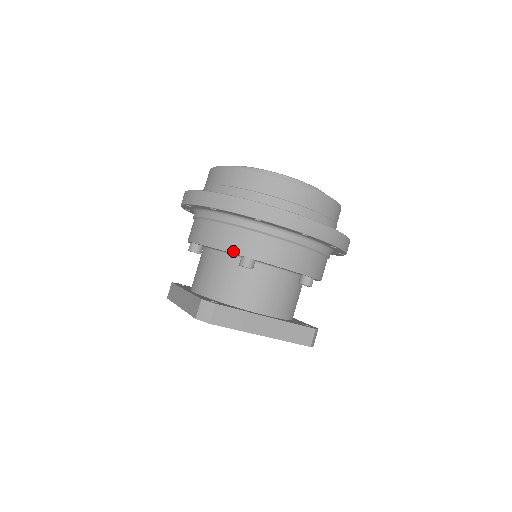
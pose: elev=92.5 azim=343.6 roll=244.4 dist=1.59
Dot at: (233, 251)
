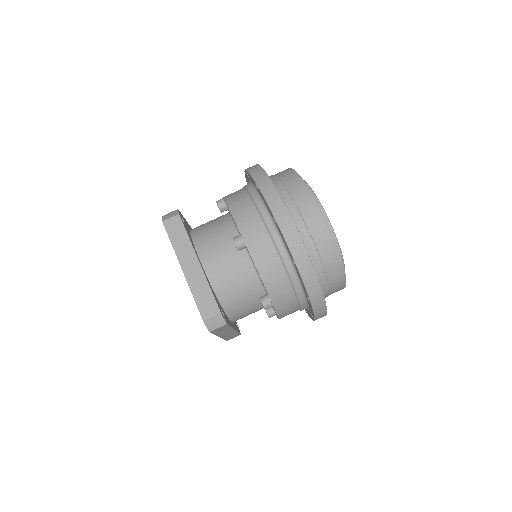
Dot at: (270, 294)
